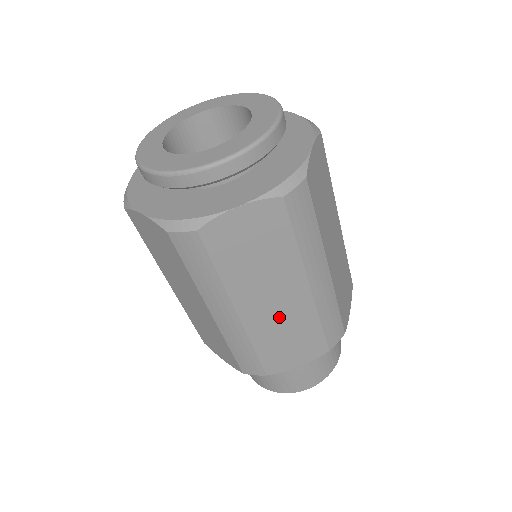
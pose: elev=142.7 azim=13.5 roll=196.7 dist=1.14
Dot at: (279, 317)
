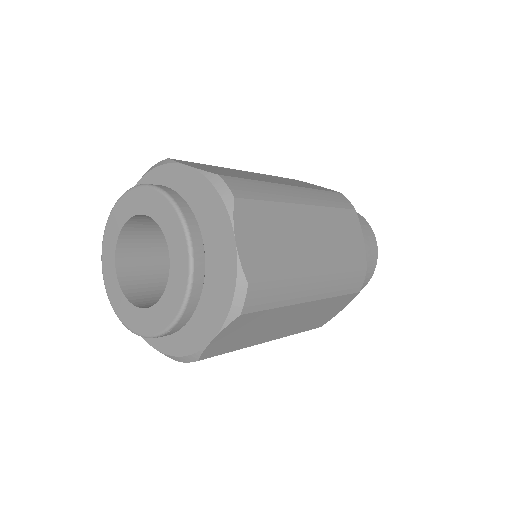
Dot at: (302, 319)
